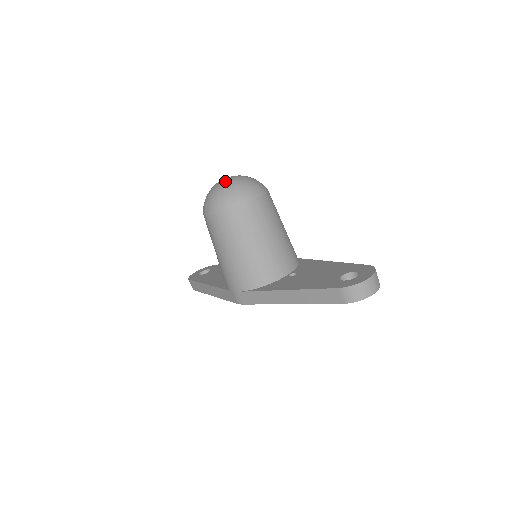
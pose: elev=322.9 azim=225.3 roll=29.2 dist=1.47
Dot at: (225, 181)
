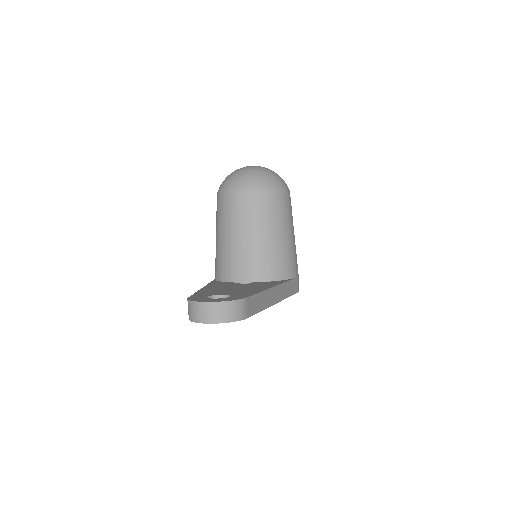
Dot at: occluded
